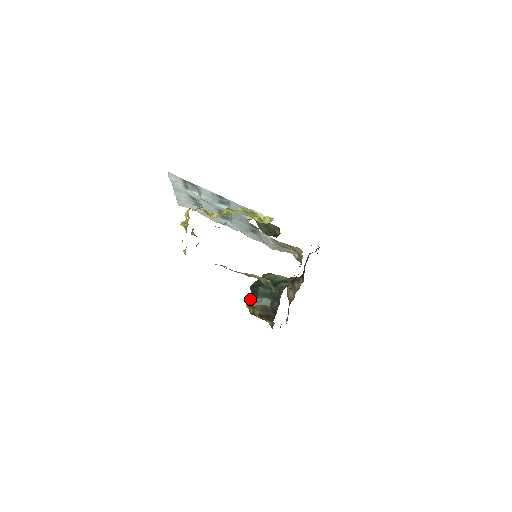
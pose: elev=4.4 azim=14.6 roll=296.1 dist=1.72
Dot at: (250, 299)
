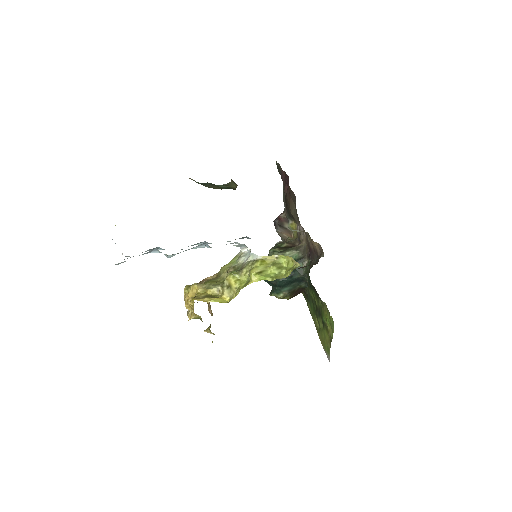
Dot at: (273, 292)
